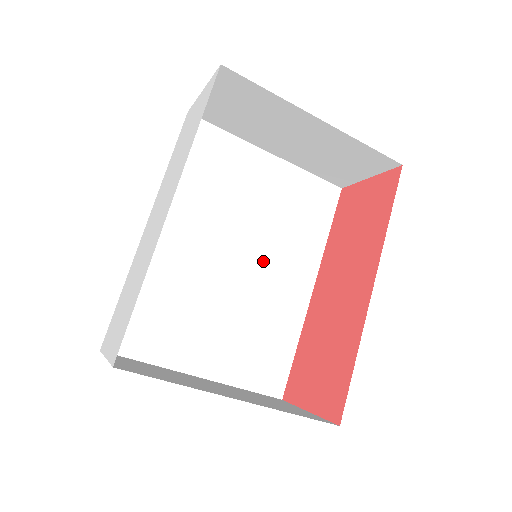
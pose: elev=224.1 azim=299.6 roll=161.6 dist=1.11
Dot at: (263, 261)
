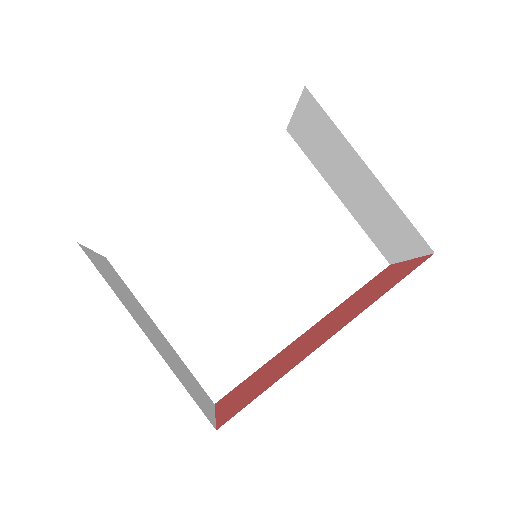
Dot at: (274, 278)
